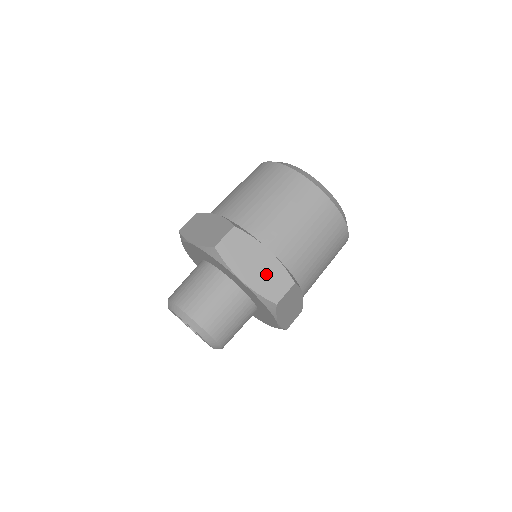
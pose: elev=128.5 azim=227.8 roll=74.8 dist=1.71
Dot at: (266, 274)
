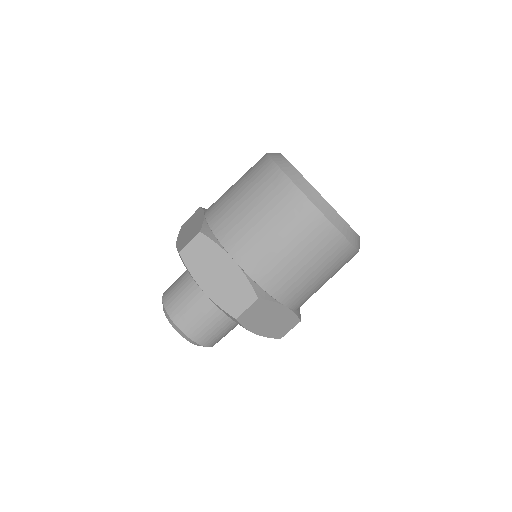
Dot at: (228, 285)
